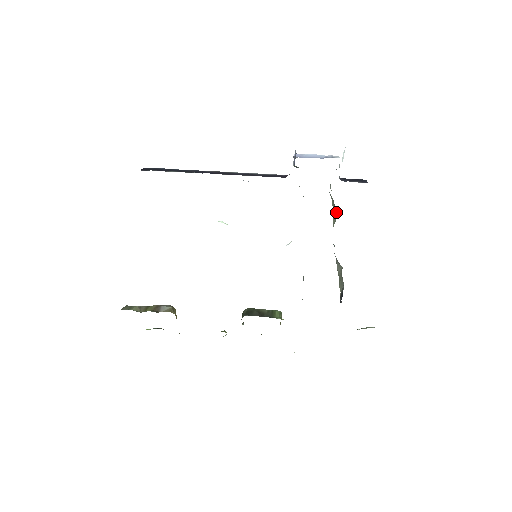
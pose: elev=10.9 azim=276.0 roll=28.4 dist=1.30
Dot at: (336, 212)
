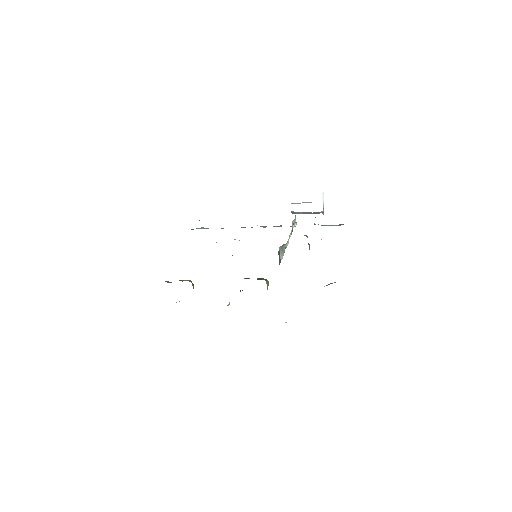
Dot at: occluded
